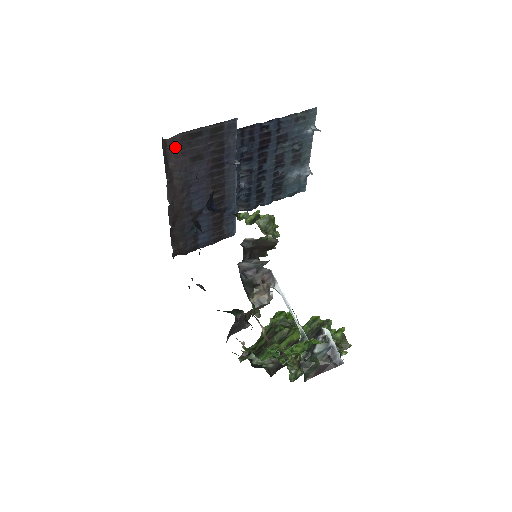
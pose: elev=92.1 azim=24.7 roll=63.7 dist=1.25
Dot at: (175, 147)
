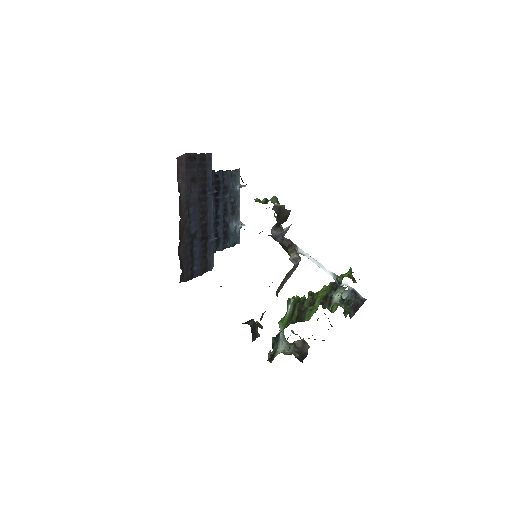
Dot at: (182, 166)
